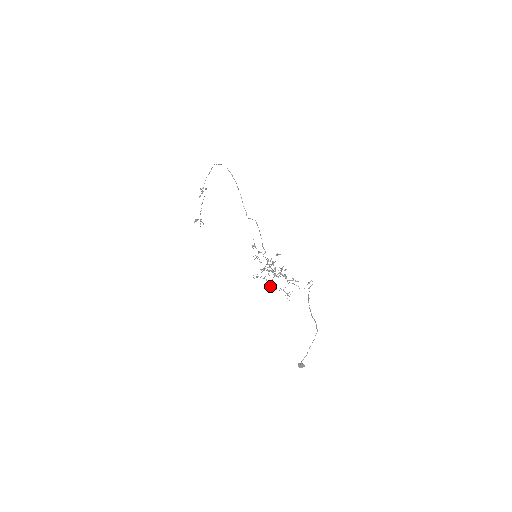
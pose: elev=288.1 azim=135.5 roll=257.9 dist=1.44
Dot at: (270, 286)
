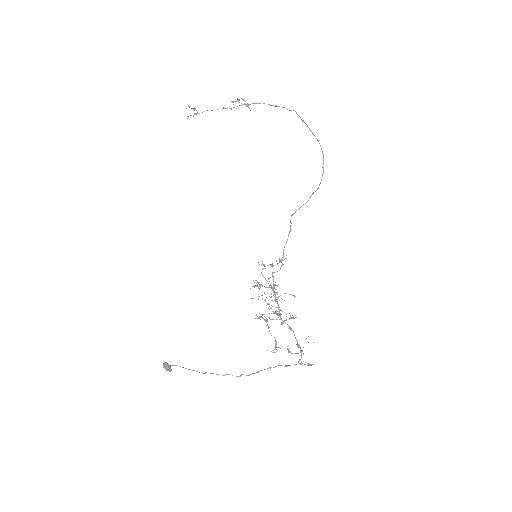
Dot at: occluded
